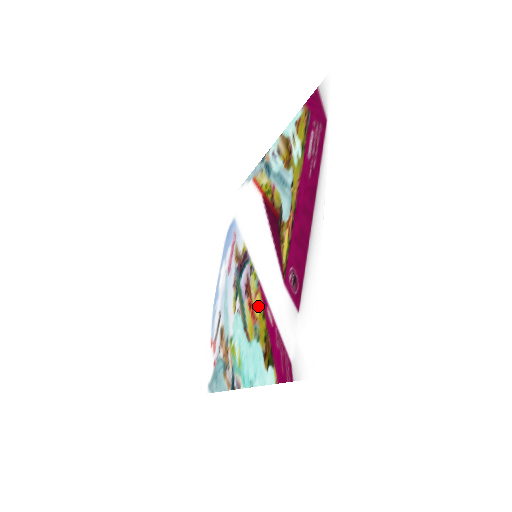
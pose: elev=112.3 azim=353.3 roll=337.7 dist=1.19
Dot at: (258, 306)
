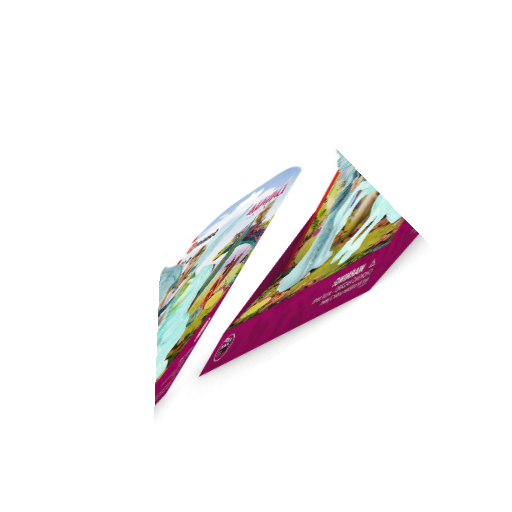
Dot at: (212, 301)
